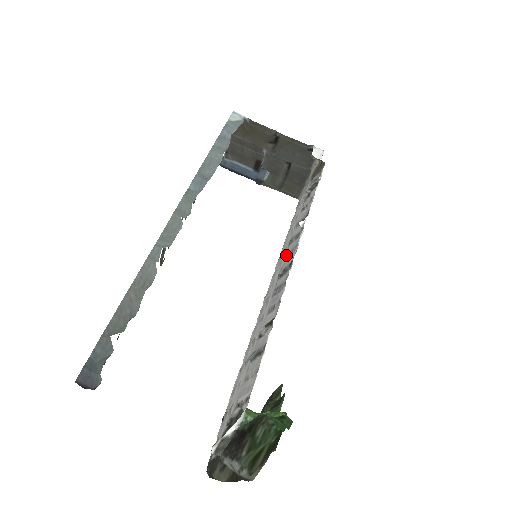
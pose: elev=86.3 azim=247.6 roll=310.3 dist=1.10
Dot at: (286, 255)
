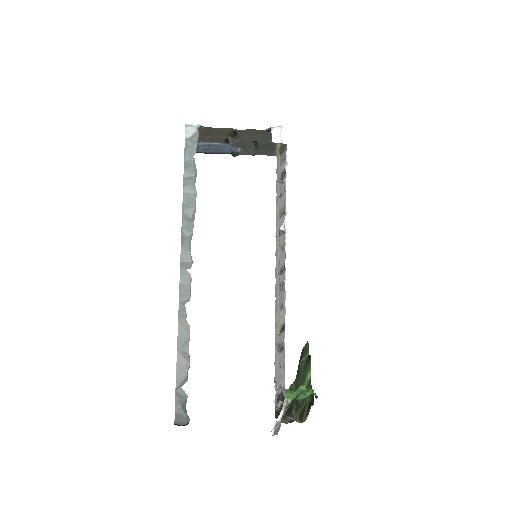
Dot at: (279, 247)
